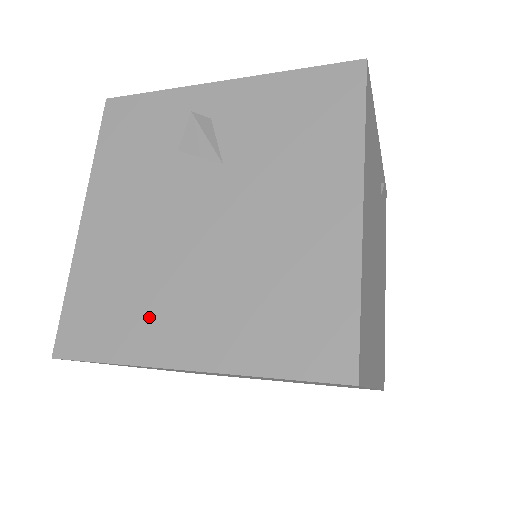
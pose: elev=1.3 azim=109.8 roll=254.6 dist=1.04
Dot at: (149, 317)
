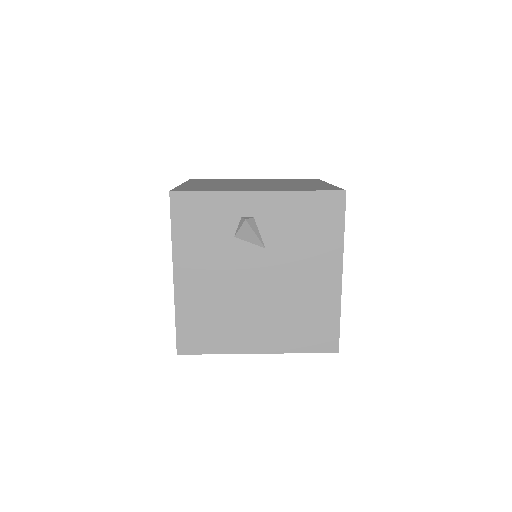
Dot at: (234, 331)
